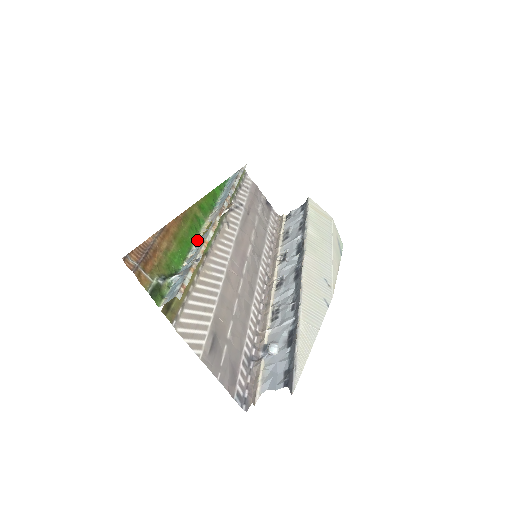
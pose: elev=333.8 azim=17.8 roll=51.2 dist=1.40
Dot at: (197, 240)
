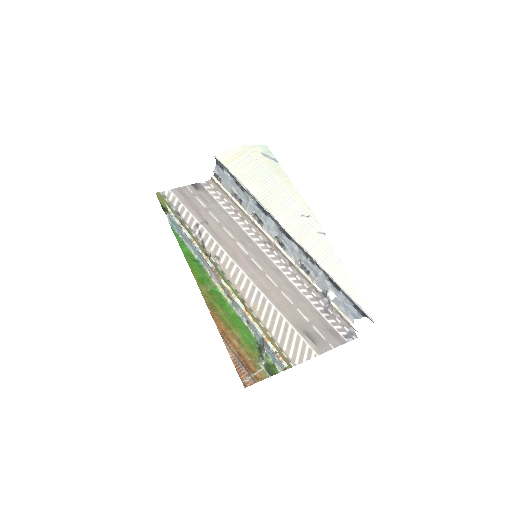
Dot at: (233, 307)
